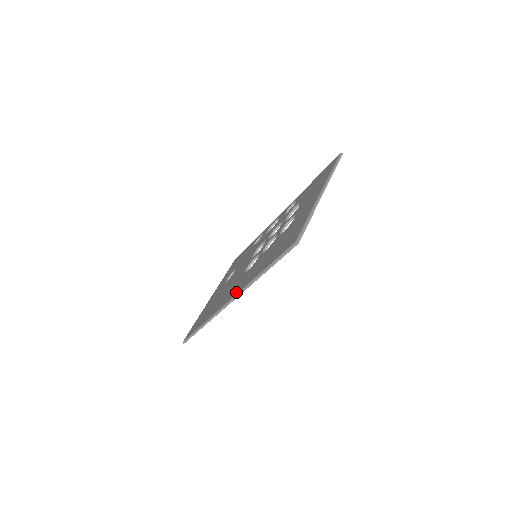
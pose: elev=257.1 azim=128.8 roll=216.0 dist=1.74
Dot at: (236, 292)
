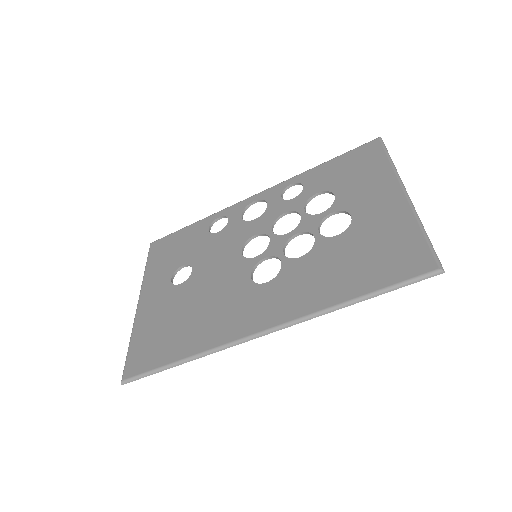
Dot at: (278, 319)
